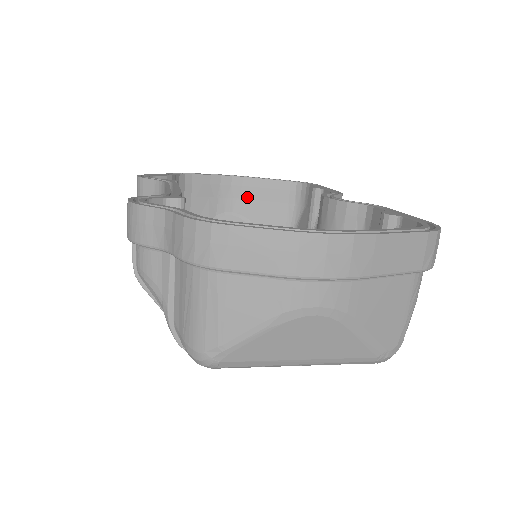
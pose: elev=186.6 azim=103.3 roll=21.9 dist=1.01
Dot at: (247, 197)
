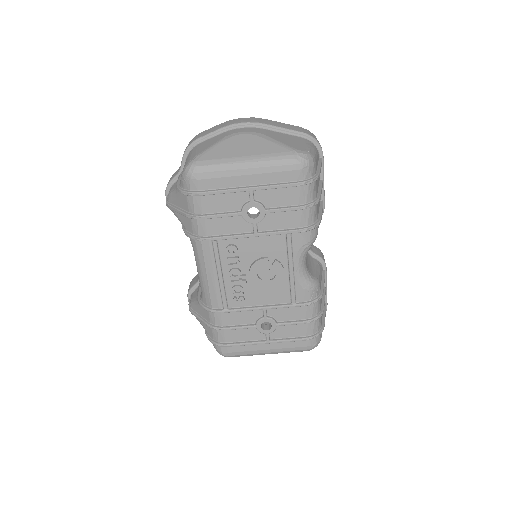
Dot at: occluded
